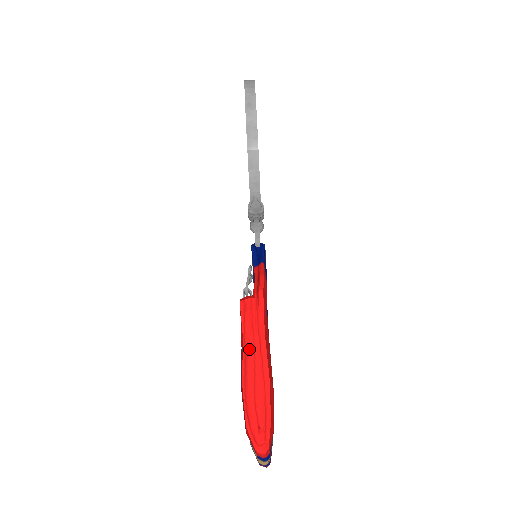
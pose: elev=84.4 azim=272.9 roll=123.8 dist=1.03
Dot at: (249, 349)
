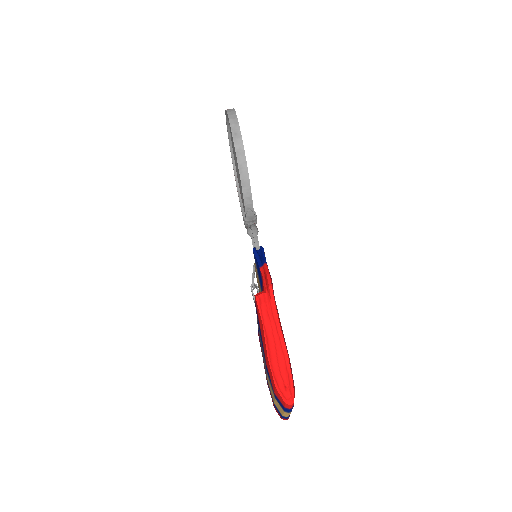
Dot at: (269, 332)
